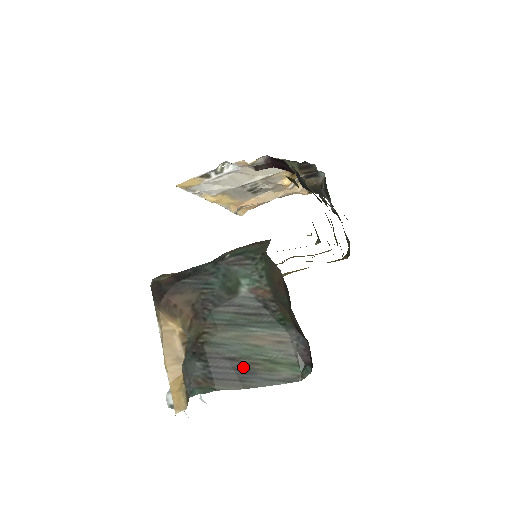
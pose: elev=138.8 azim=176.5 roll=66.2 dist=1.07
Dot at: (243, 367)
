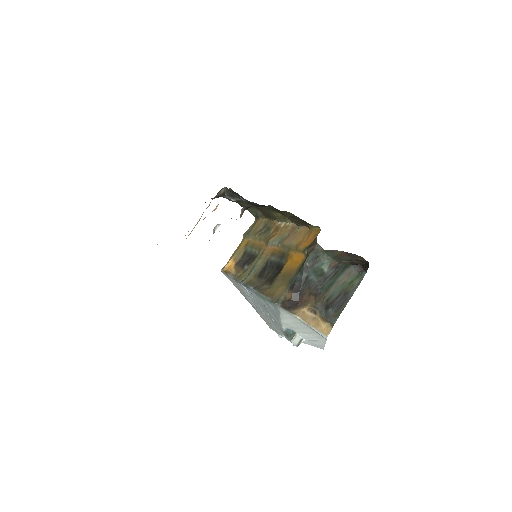
Dot at: (344, 294)
